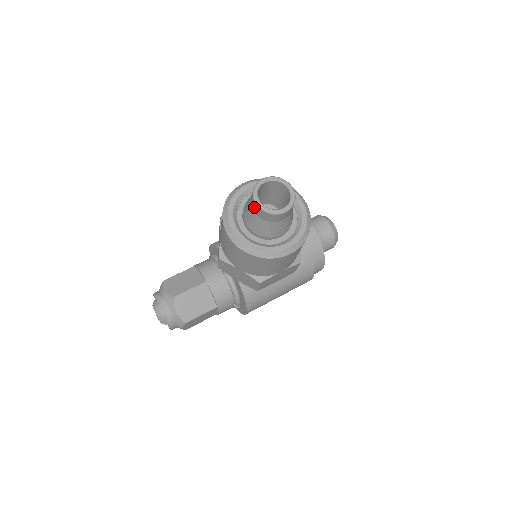
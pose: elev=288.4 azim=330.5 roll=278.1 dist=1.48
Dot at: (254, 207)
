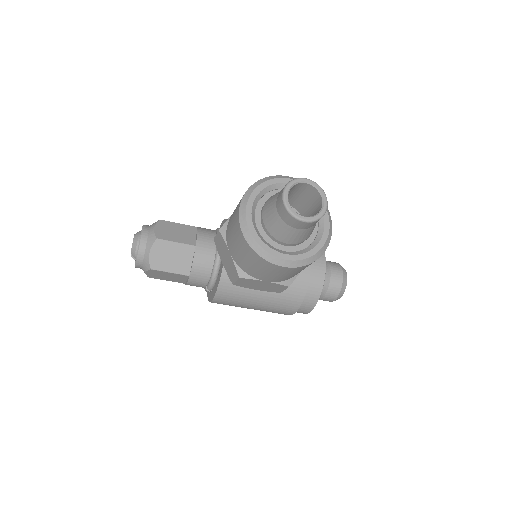
Dot at: (279, 198)
